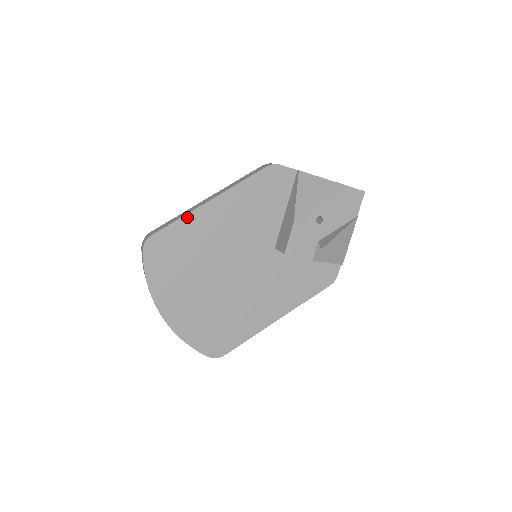
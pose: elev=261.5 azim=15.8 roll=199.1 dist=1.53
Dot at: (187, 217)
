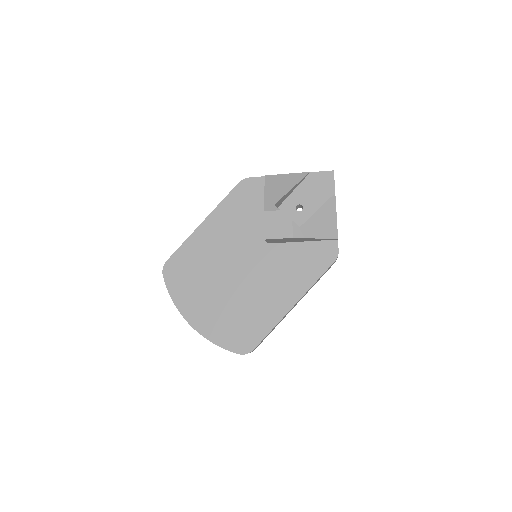
Dot at: (188, 240)
